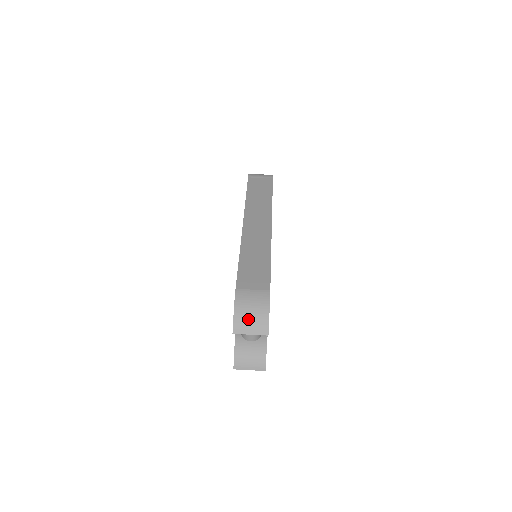
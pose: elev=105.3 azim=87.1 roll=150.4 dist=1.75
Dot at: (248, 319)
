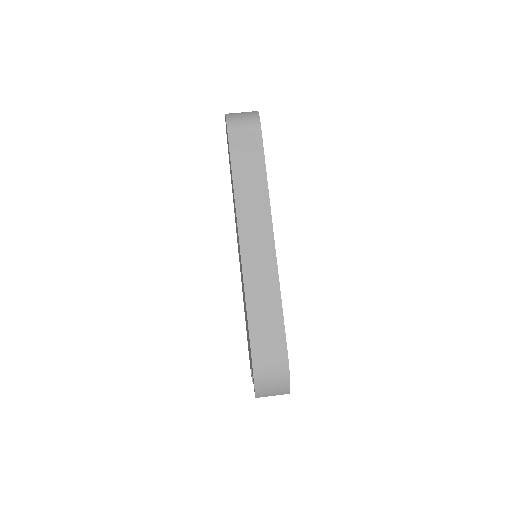
Dot at: (269, 388)
